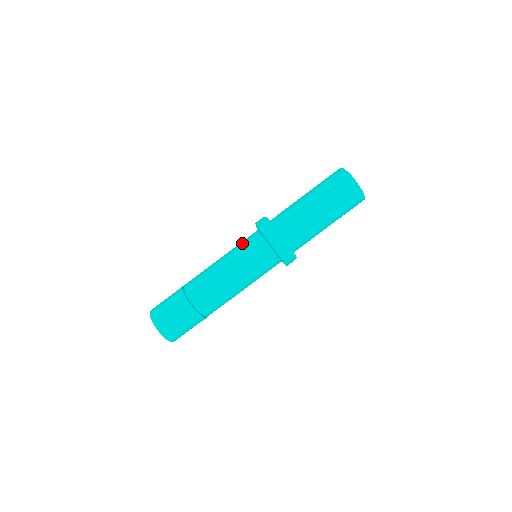
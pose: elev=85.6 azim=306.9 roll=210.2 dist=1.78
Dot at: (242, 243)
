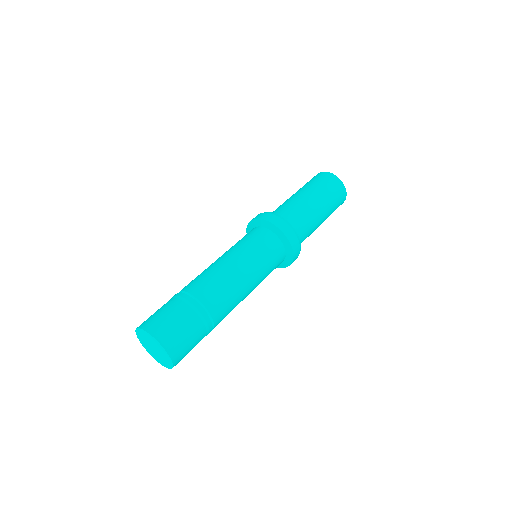
Dot at: occluded
